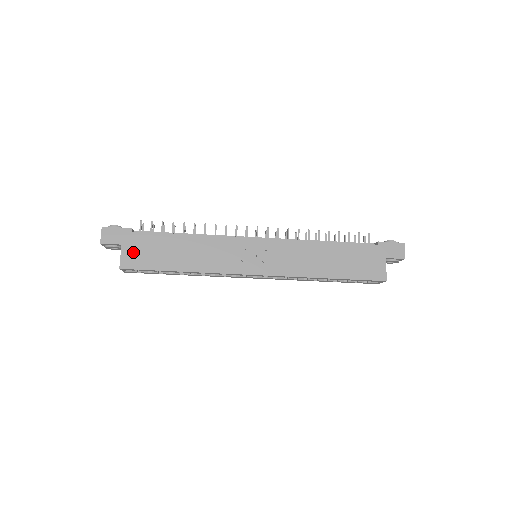
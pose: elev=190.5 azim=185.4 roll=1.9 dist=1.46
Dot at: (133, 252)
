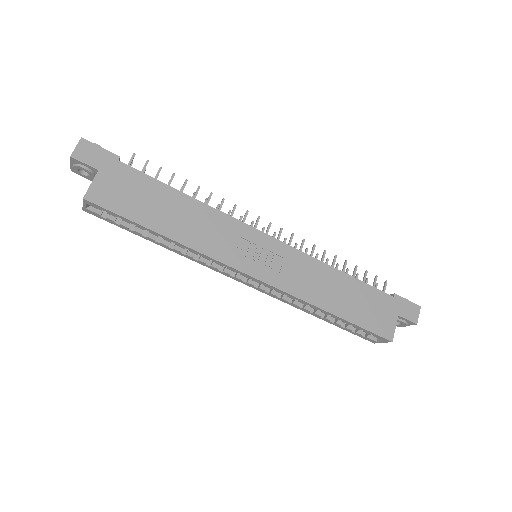
Dot at: (110, 186)
